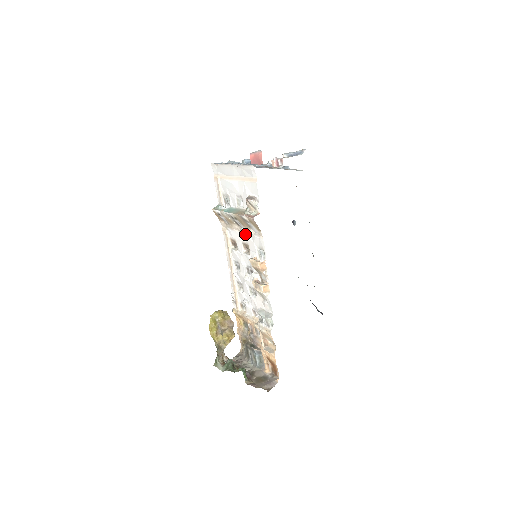
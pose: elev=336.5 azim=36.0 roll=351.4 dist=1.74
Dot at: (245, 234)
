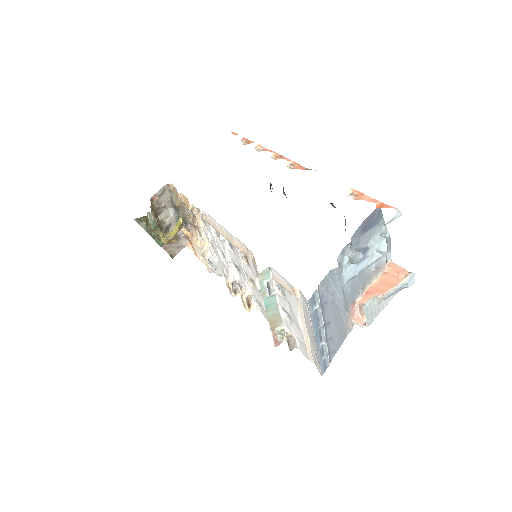
Dot at: occluded
